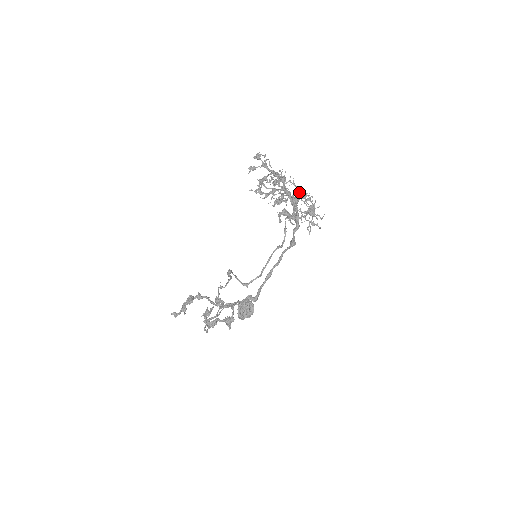
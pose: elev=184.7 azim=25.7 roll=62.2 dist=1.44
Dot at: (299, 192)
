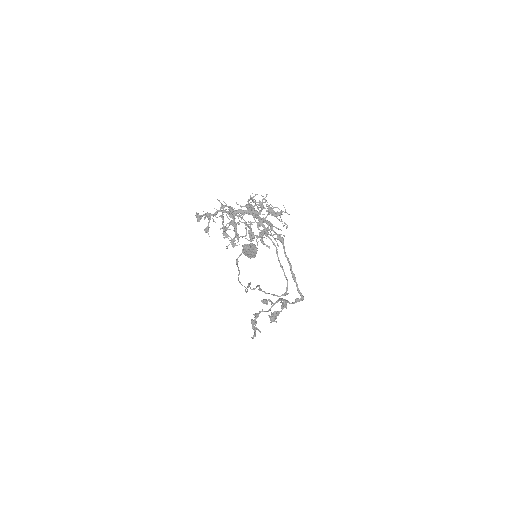
Dot at: (256, 214)
